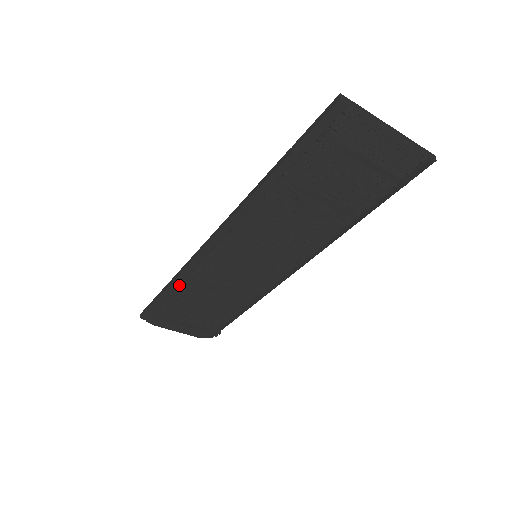
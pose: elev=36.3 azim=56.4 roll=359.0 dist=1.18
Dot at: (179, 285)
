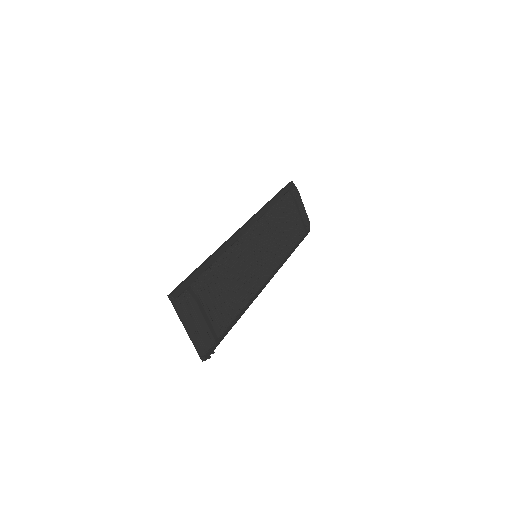
Dot at: (215, 261)
